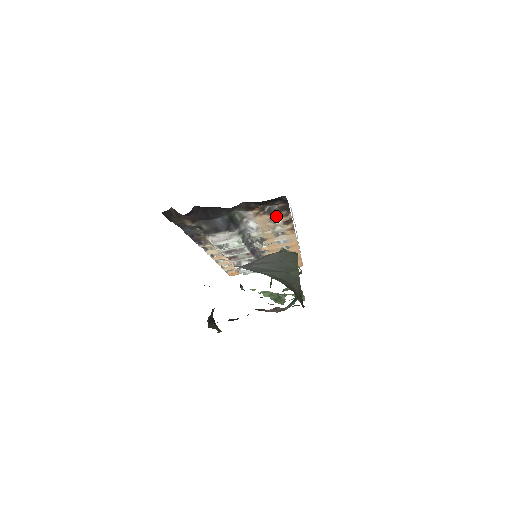
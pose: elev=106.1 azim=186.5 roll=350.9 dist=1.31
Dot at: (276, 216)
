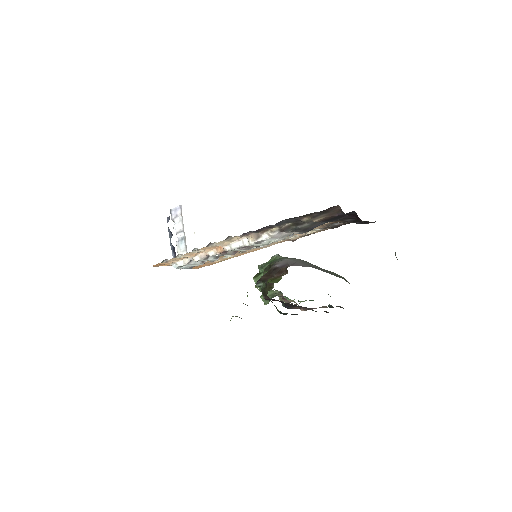
Dot at: (315, 229)
